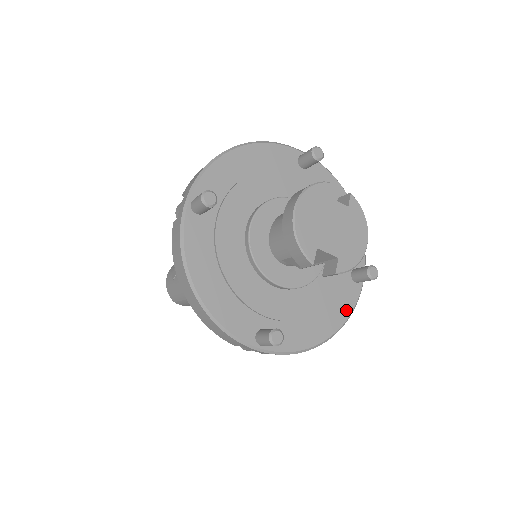
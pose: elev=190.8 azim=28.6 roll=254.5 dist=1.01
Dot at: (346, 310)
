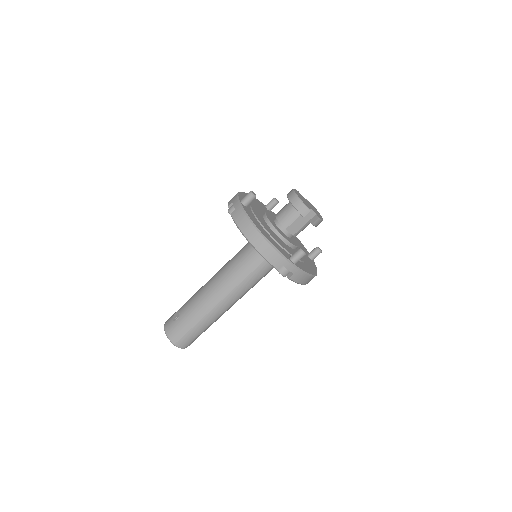
Dot at: (315, 268)
